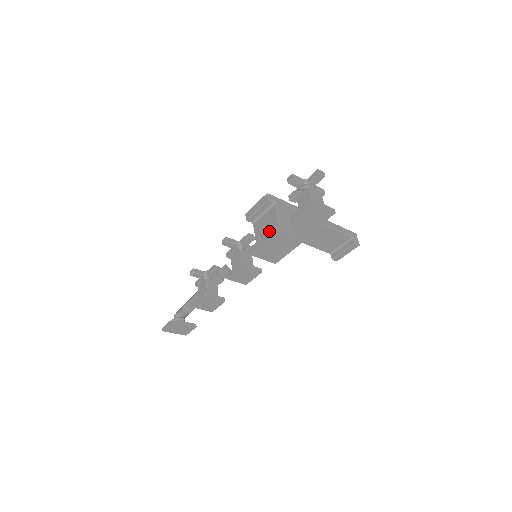
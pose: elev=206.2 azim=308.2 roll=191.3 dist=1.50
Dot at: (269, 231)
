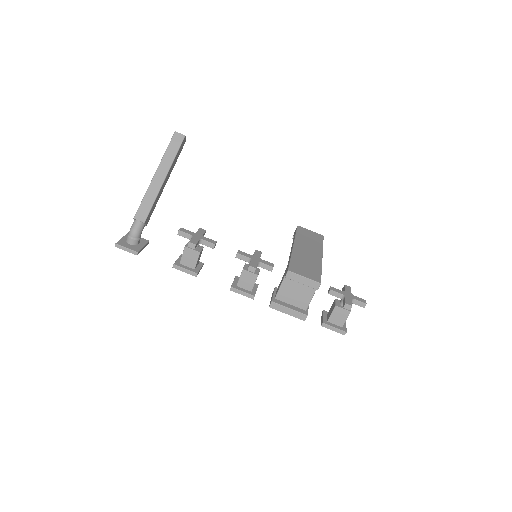
Dot at: (299, 313)
